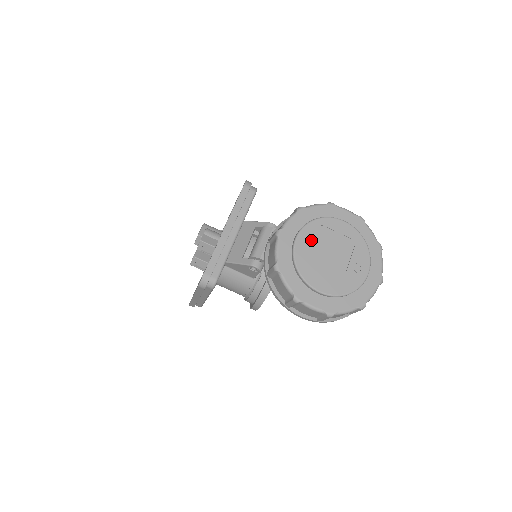
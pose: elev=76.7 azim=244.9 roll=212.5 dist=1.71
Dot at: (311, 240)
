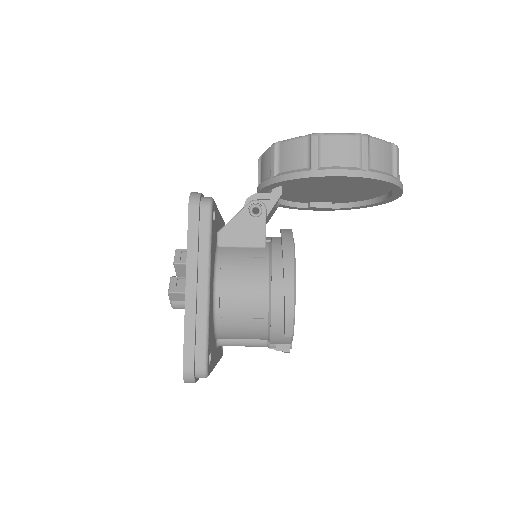
Dot at: occluded
